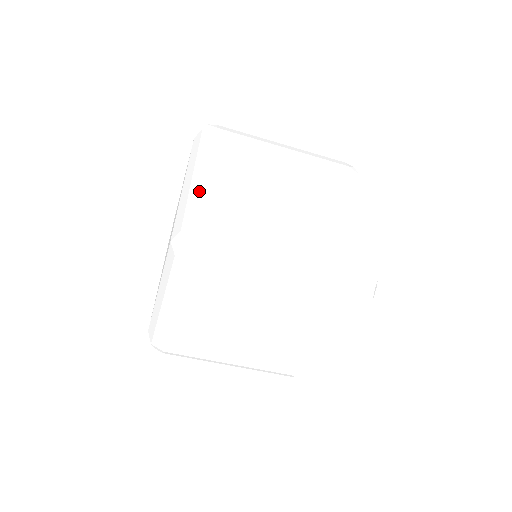
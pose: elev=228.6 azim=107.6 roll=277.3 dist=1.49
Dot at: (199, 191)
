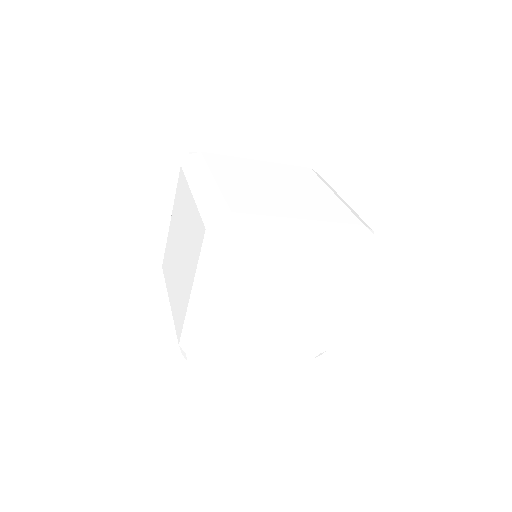
Dot at: (213, 190)
